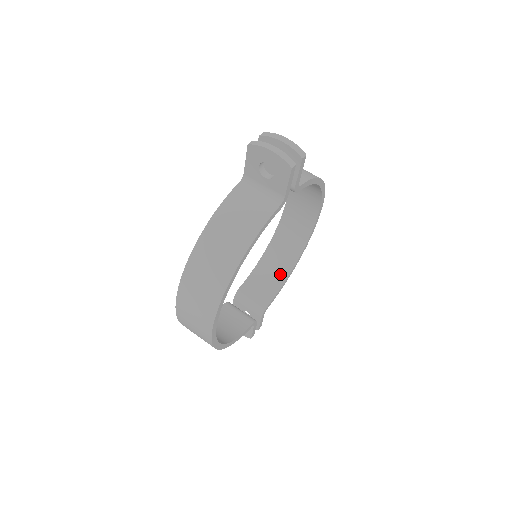
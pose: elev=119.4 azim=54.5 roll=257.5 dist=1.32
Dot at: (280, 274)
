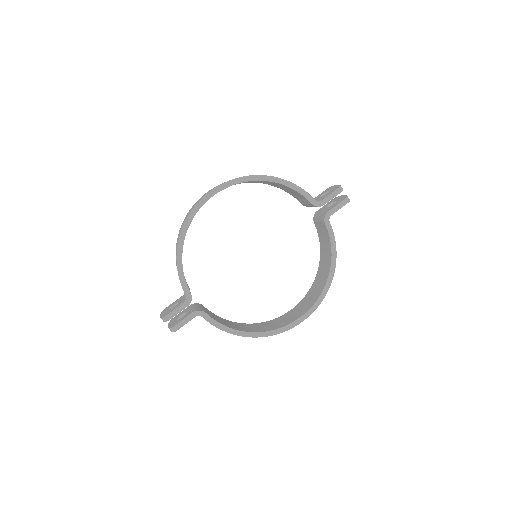
Dot at: (234, 327)
